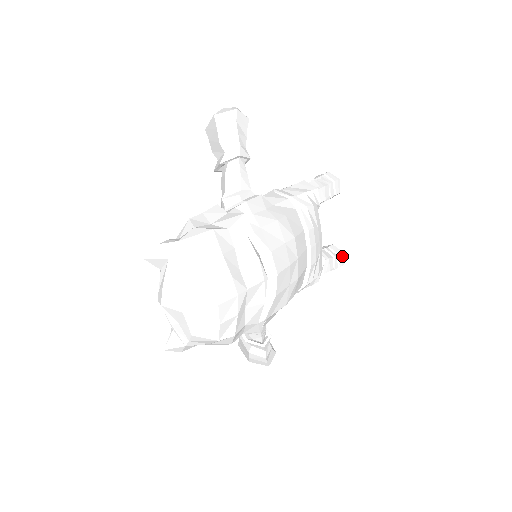
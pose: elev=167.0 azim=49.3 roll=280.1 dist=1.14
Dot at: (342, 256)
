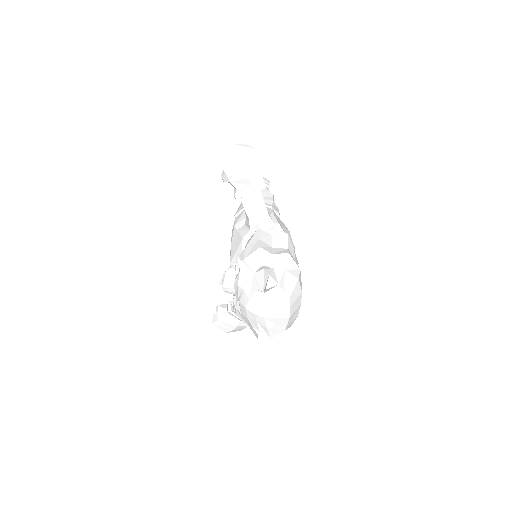
Dot at: occluded
